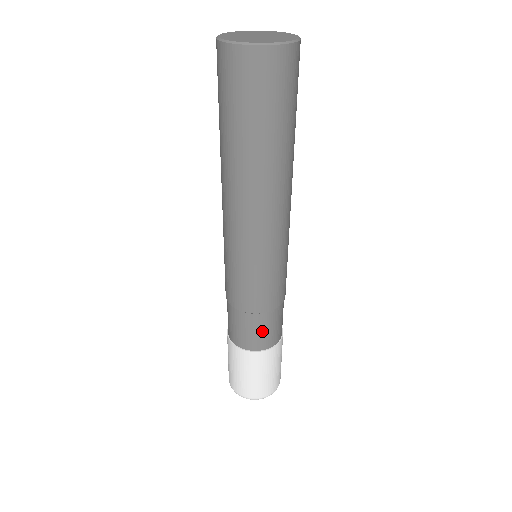
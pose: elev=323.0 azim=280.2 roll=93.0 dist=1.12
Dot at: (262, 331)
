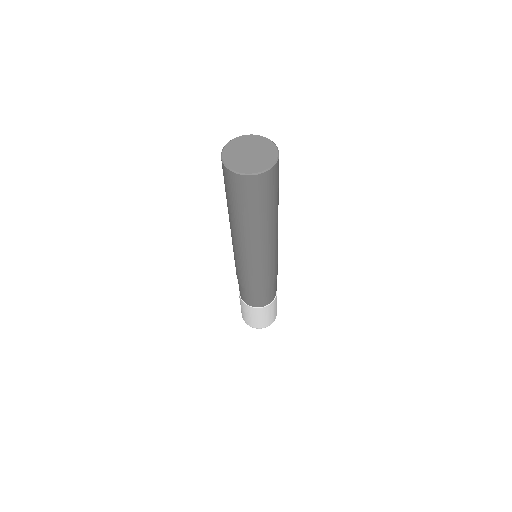
Dot at: (269, 295)
